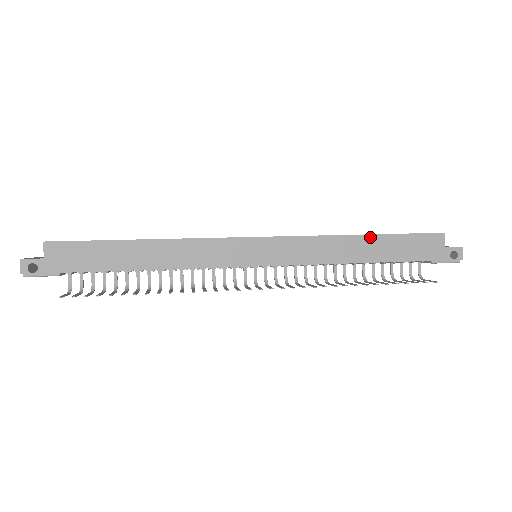
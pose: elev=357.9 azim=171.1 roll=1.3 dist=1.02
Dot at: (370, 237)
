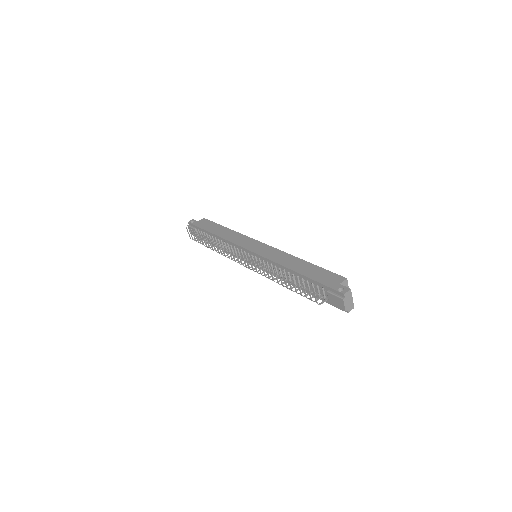
Dot at: (306, 262)
